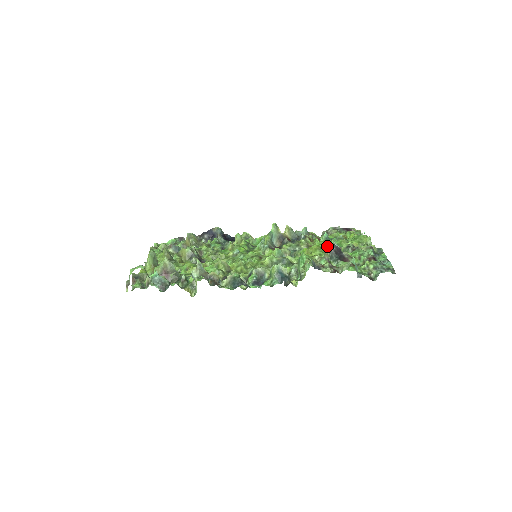
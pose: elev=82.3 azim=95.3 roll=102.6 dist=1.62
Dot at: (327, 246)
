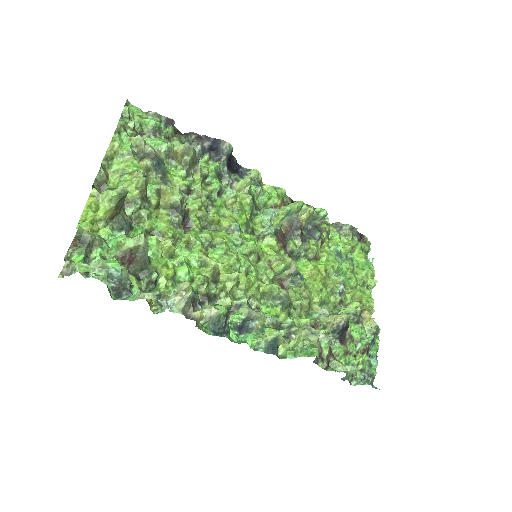
Dot at: (340, 317)
